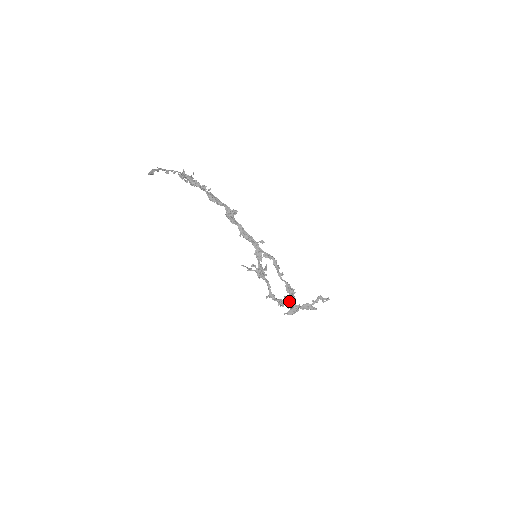
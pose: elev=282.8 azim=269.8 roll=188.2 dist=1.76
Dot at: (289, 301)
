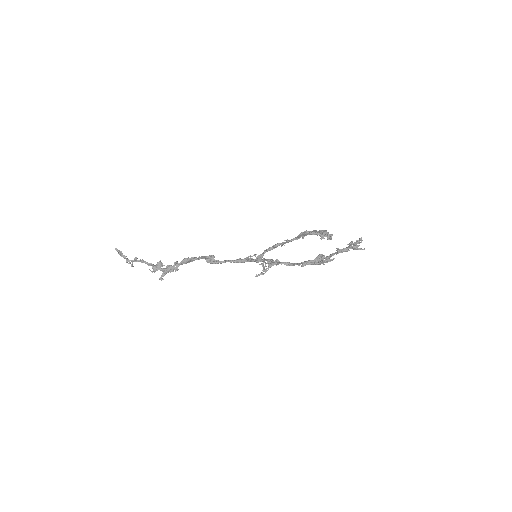
Dot at: occluded
